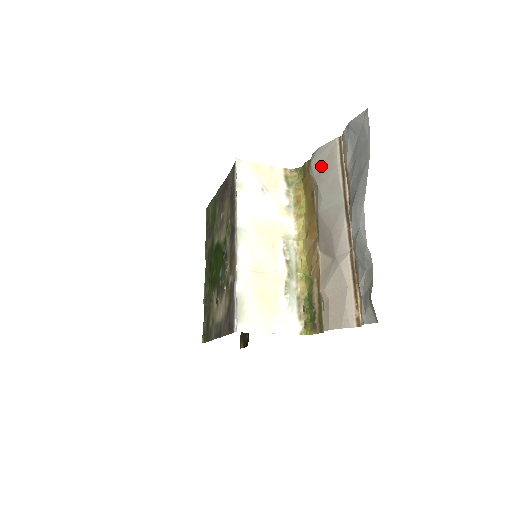
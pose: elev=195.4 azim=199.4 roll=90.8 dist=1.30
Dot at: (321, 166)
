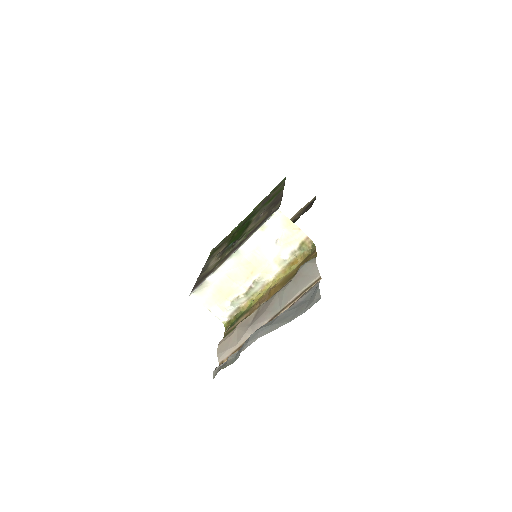
Dot at: (303, 274)
